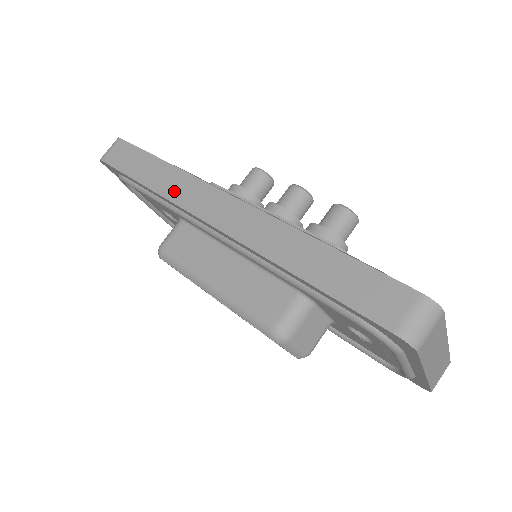
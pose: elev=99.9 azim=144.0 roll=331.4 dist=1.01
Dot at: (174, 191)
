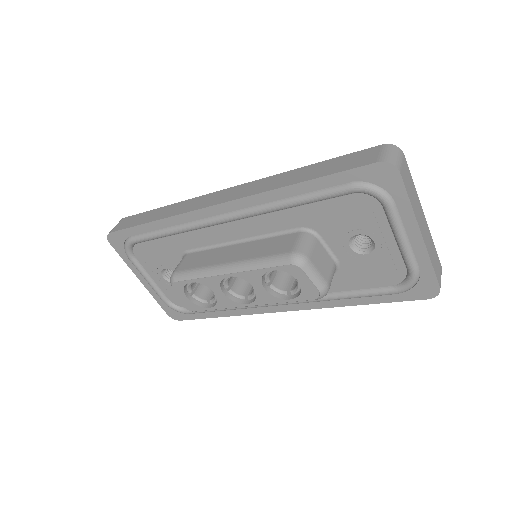
Dot at: (181, 210)
